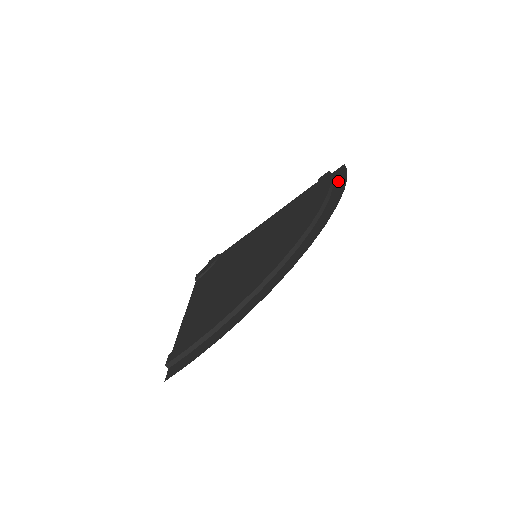
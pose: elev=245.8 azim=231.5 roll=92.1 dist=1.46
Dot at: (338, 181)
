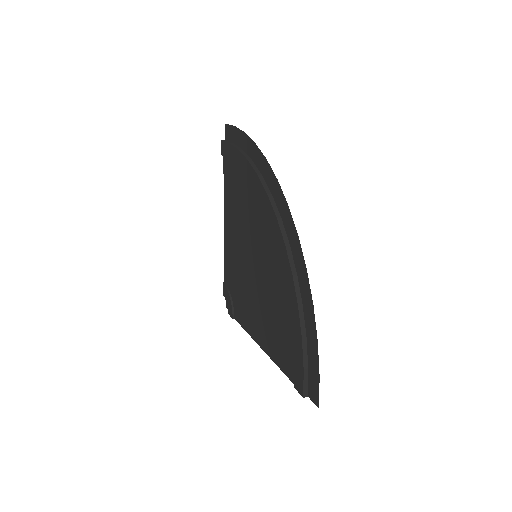
Dot at: (239, 141)
